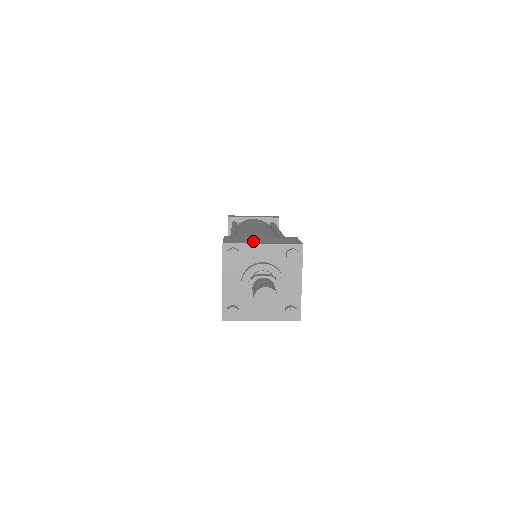
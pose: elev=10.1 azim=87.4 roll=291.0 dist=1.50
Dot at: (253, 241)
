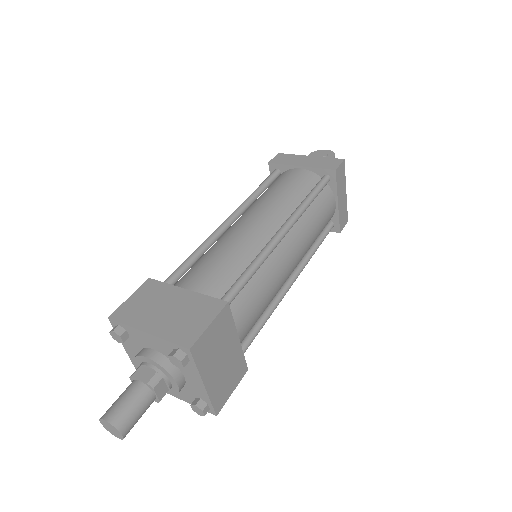
Dot at: (148, 316)
